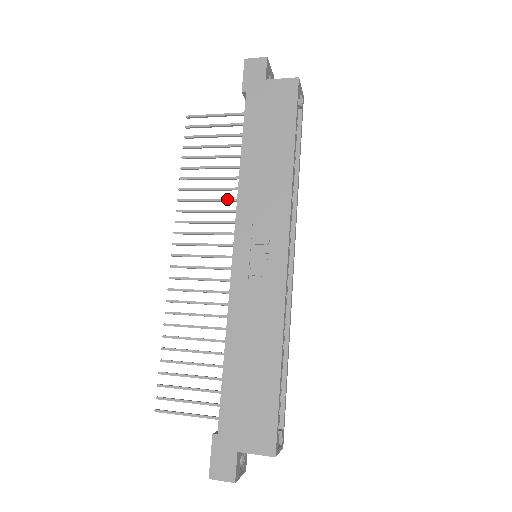
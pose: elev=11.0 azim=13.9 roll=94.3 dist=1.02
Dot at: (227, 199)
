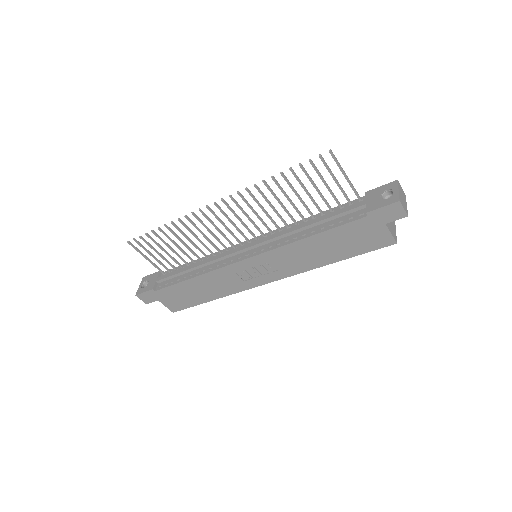
Dot at: (281, 217)
